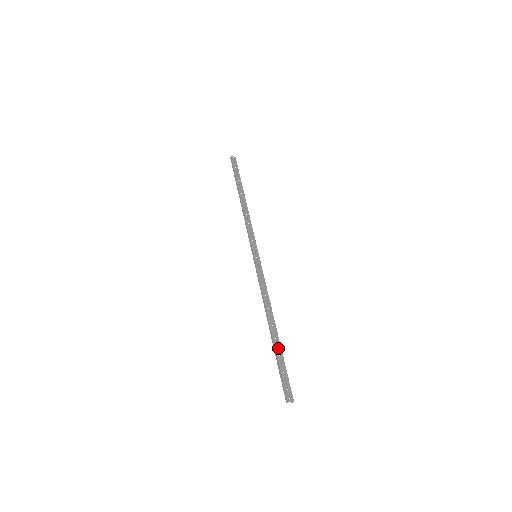
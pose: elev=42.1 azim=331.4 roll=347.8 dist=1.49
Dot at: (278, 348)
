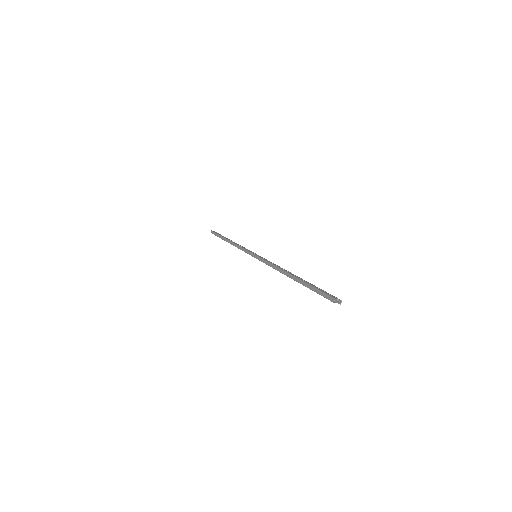
Dot at: occluded
